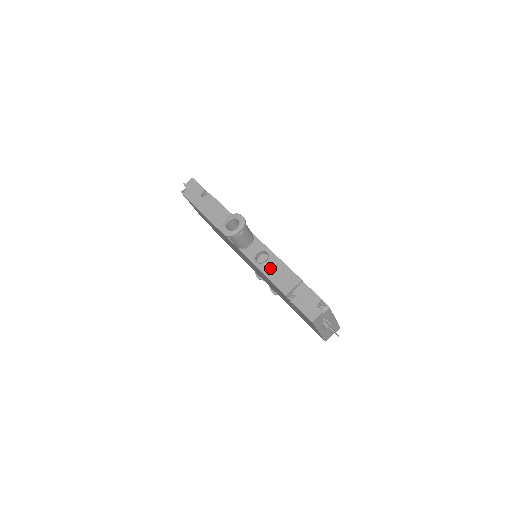
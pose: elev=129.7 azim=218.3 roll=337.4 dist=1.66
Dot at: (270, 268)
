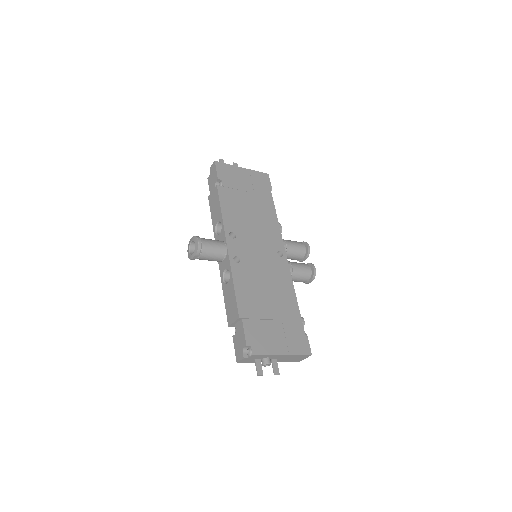
Dot at: (227, 292)
